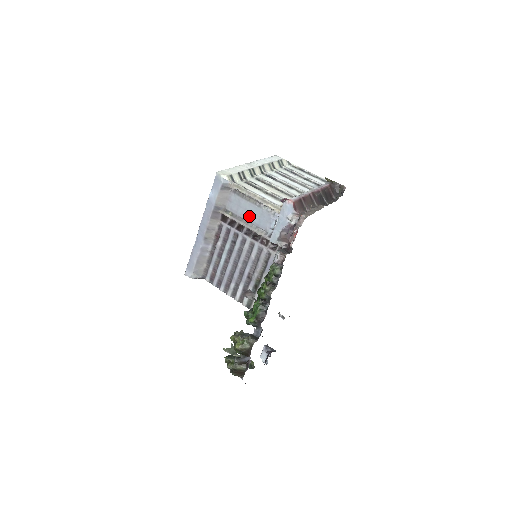
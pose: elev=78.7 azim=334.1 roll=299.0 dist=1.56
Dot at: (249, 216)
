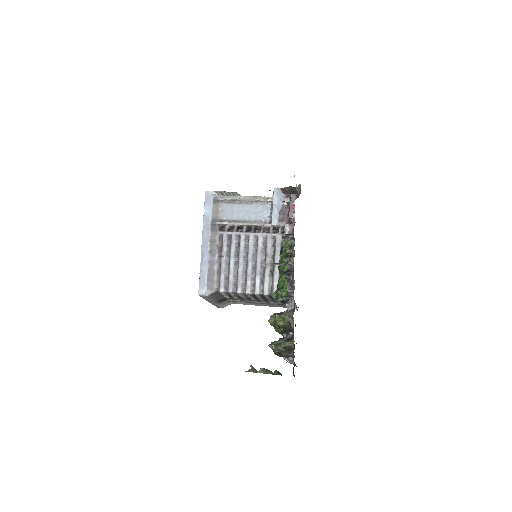
Dot at: (245, 215)
